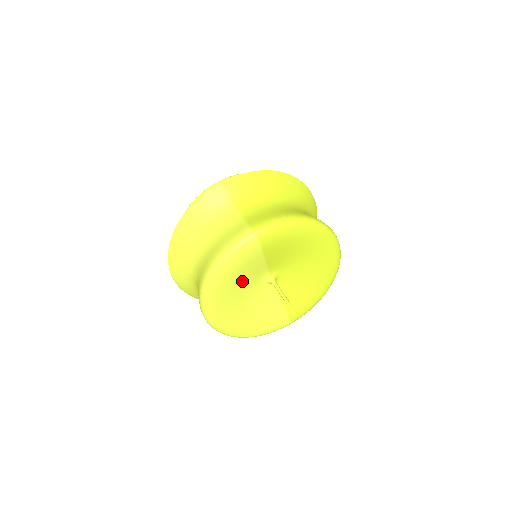
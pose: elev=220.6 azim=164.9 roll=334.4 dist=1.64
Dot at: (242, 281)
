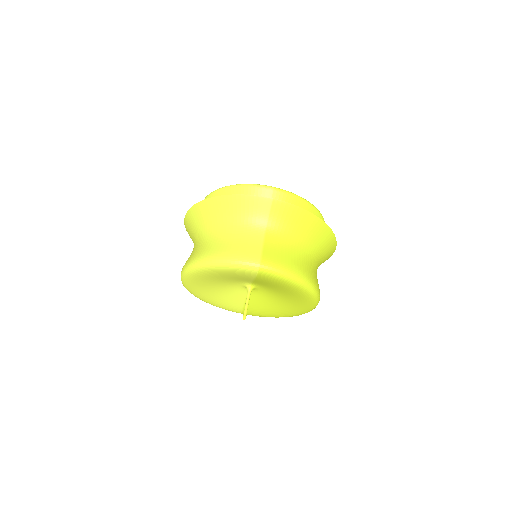
Dot at: (226, 278)
